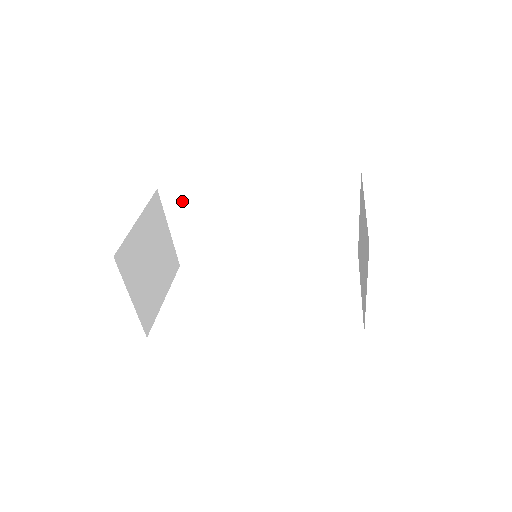
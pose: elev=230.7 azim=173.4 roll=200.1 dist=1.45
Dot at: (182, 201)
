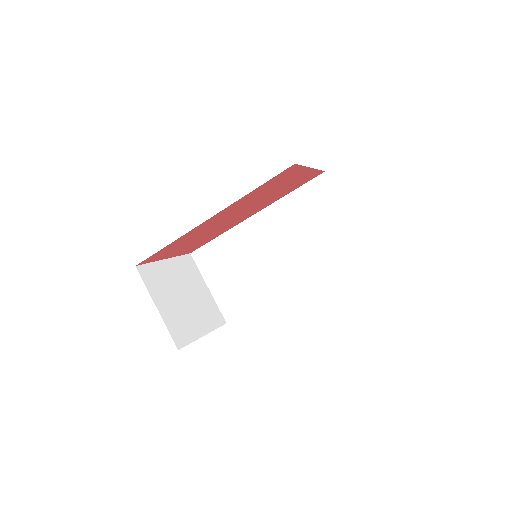
Dot at: (209, 257)
